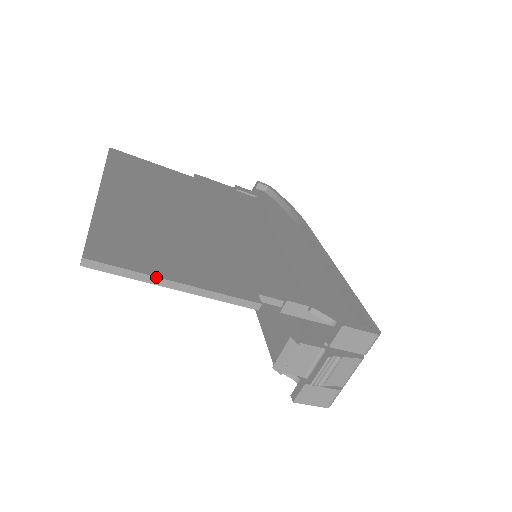
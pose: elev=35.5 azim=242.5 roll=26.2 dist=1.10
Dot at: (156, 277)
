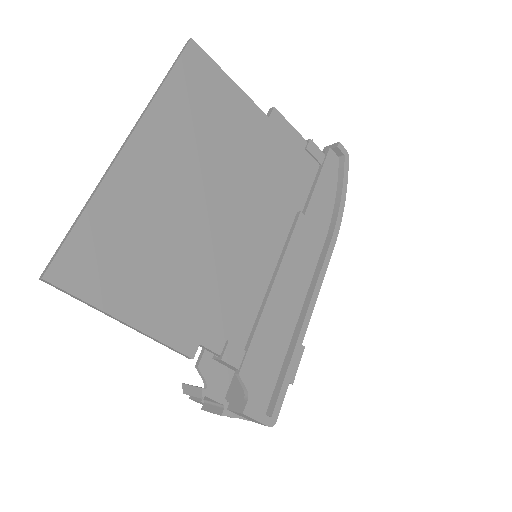
Dot at: (106, 313)
